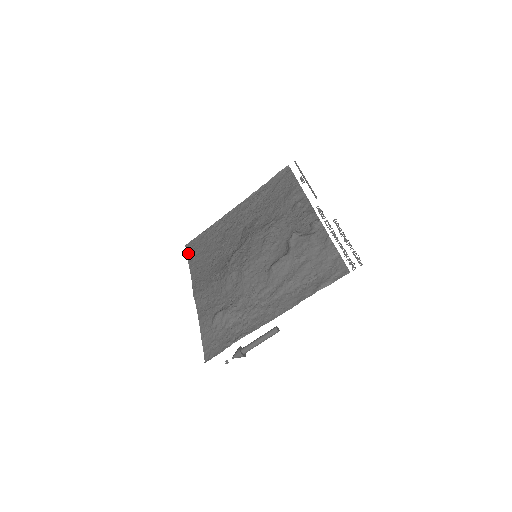
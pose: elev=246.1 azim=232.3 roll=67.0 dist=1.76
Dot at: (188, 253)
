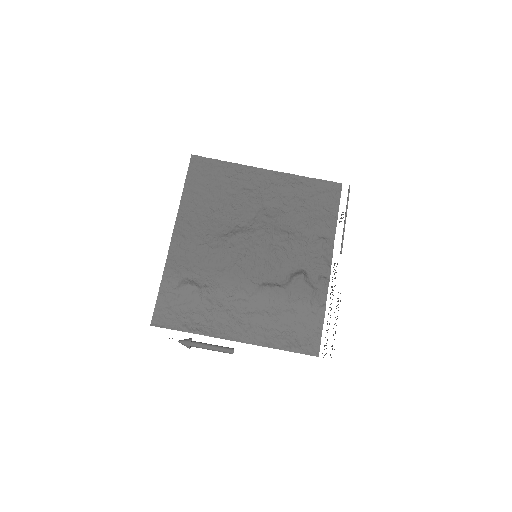
Dot at: (190, 170)
